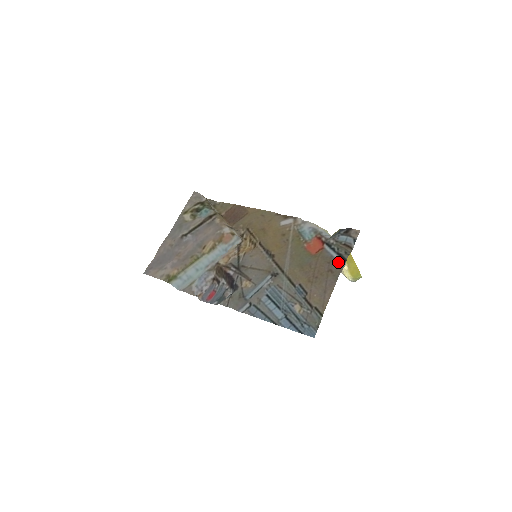
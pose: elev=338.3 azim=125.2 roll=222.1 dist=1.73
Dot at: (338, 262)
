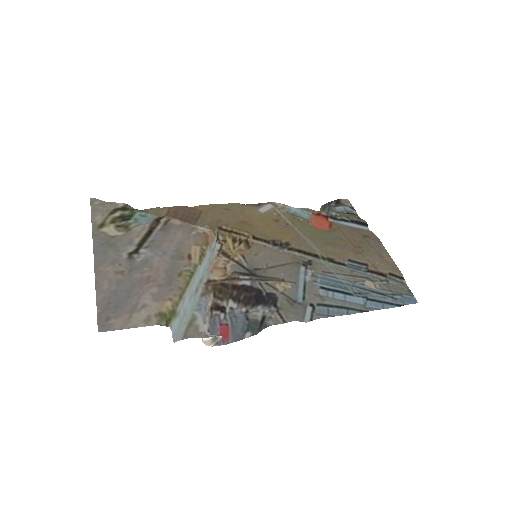
Dot at: (361, 228)
